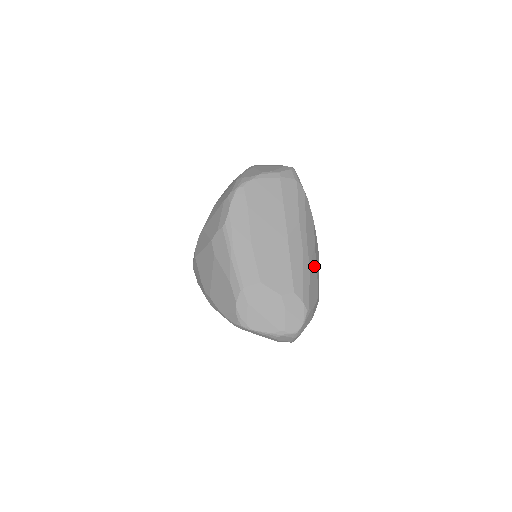
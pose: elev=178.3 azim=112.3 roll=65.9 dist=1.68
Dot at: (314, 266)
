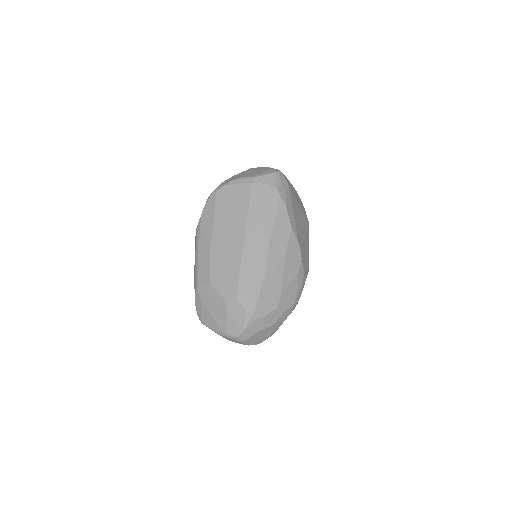
Dot at: (277, 275)
